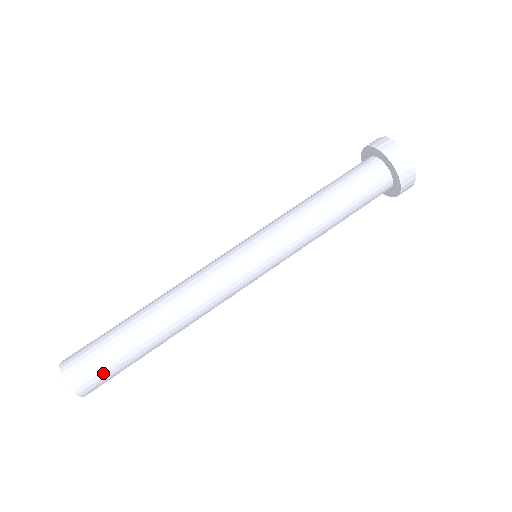
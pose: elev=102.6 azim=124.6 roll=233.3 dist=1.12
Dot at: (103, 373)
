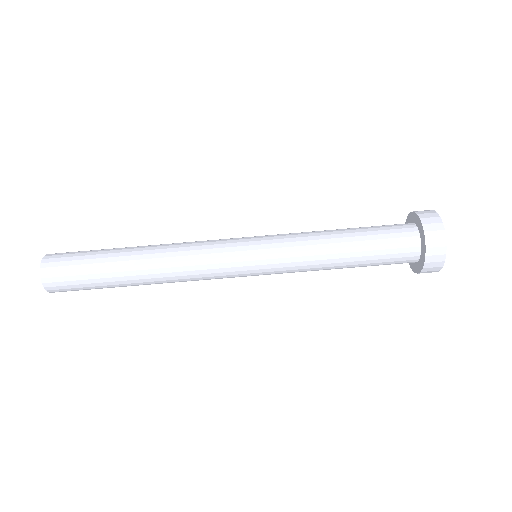
Dot at: (77, 288)
